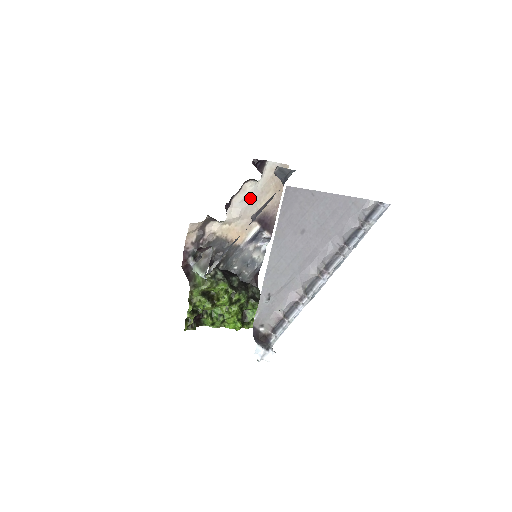
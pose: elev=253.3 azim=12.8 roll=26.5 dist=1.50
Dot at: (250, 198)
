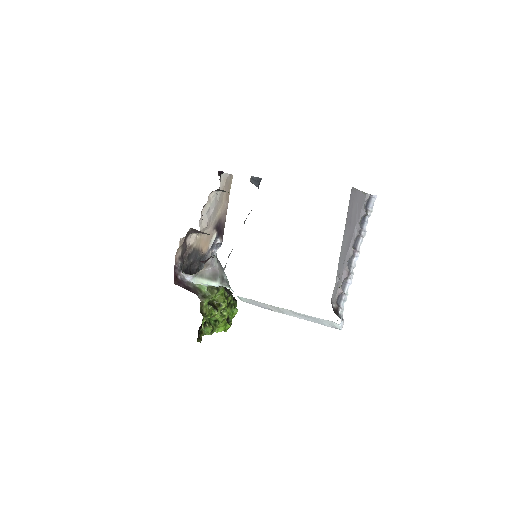
Dot at: (213, 208)
